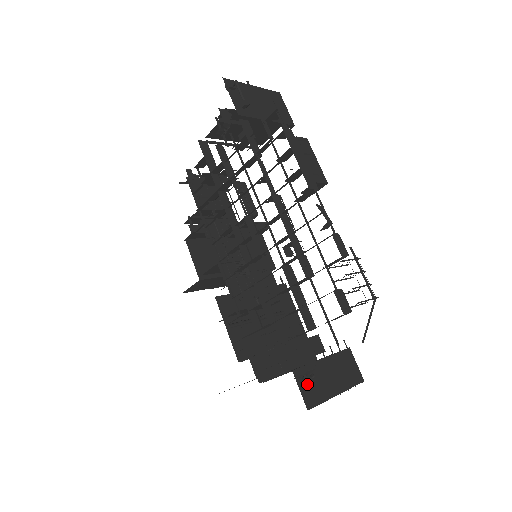
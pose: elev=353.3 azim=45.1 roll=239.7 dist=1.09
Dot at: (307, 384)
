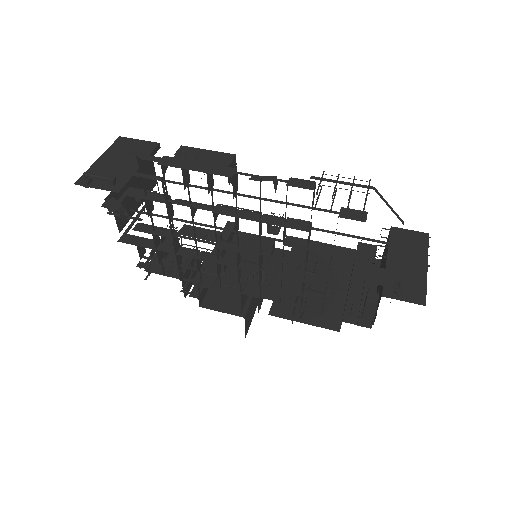
Dot at: occluded
